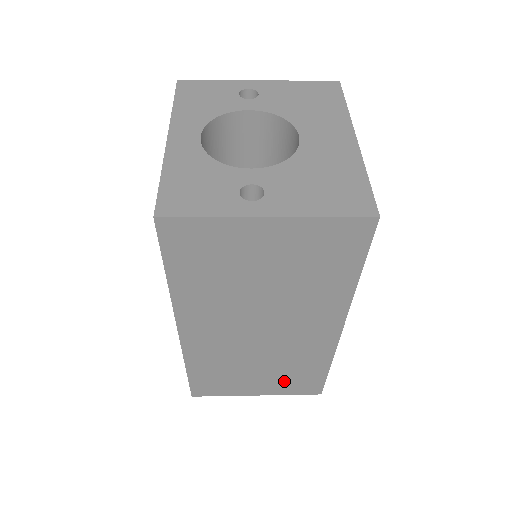
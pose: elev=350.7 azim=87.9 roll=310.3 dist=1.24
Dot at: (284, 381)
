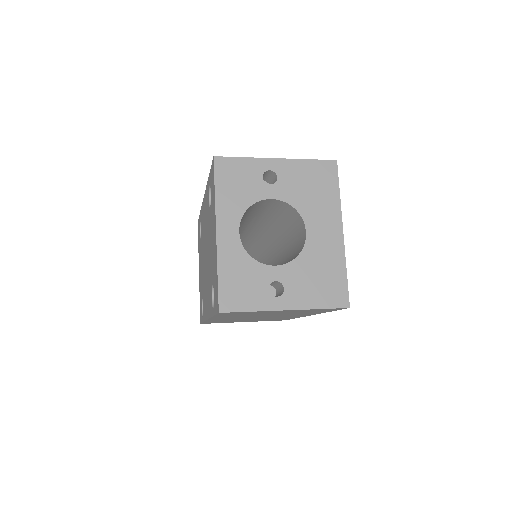
Dot at: (264, 320)
